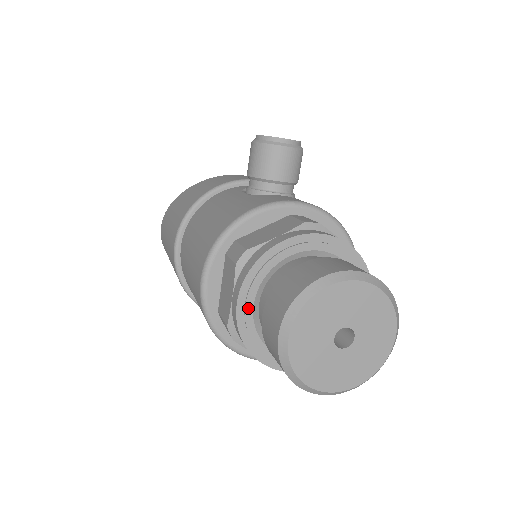
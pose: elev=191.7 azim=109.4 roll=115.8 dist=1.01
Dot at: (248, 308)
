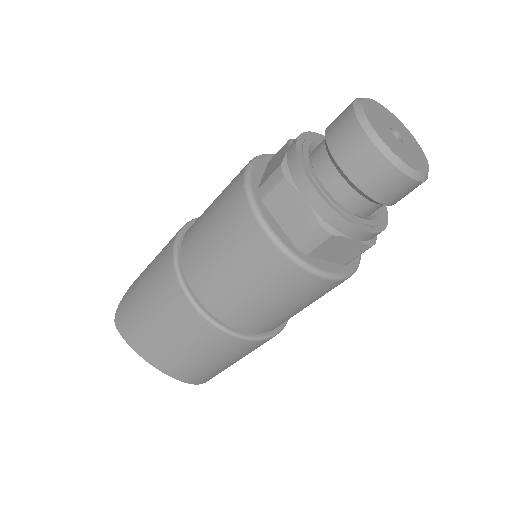
Dot at: (305, 147)
